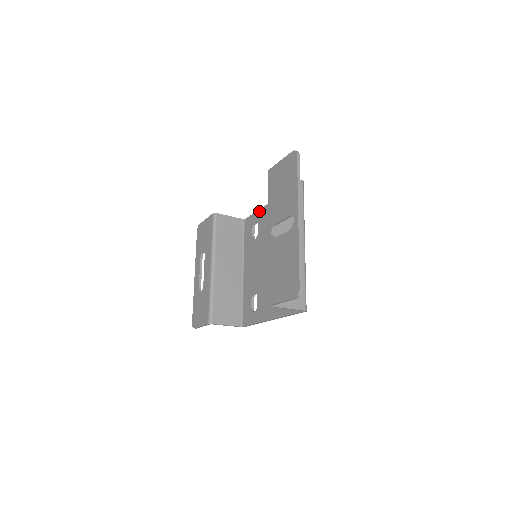
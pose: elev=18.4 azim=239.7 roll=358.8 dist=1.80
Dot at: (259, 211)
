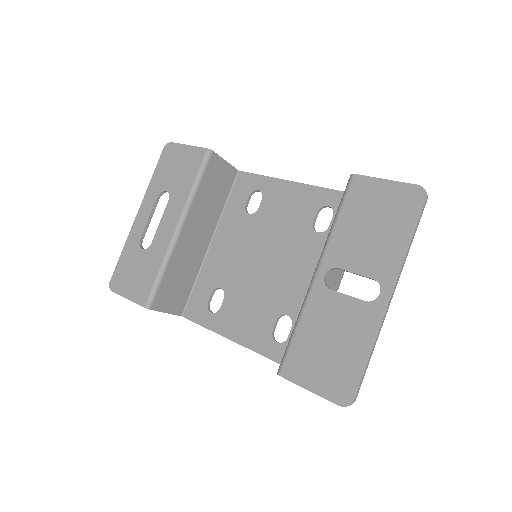
Dot at: (272, 180)
